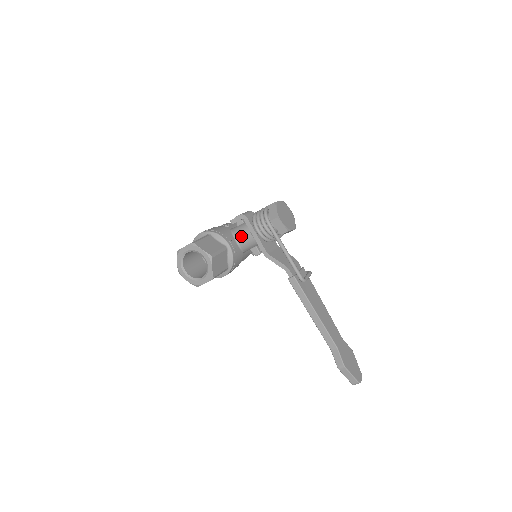
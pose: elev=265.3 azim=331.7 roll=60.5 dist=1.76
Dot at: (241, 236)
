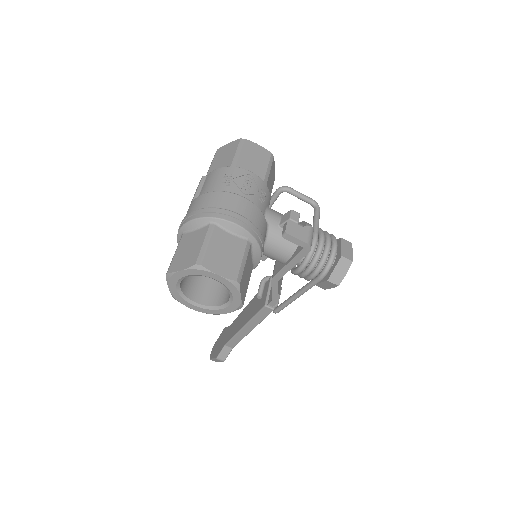
Dot at: (275, 250)
